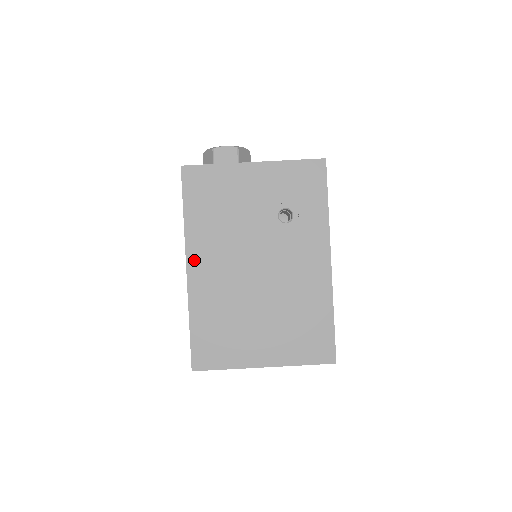
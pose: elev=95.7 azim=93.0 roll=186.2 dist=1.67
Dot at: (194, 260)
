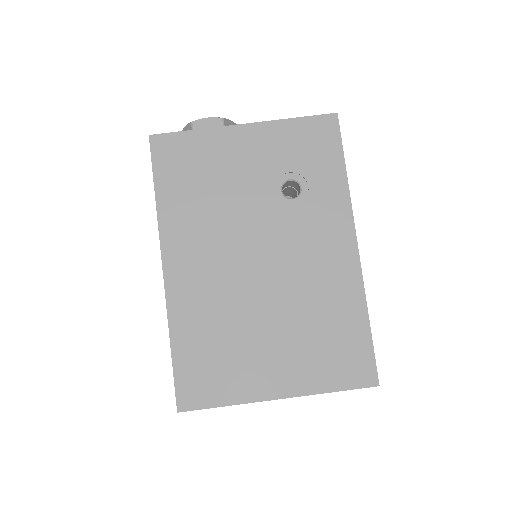
Dot at: (172, 256)
